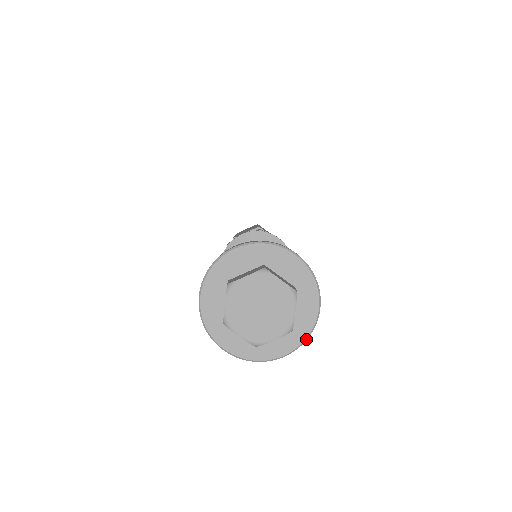
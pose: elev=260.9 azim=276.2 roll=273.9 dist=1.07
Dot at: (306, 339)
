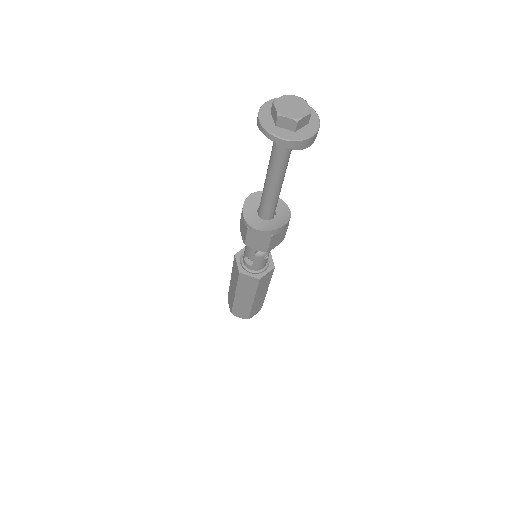
Dot at: (297, 140)
